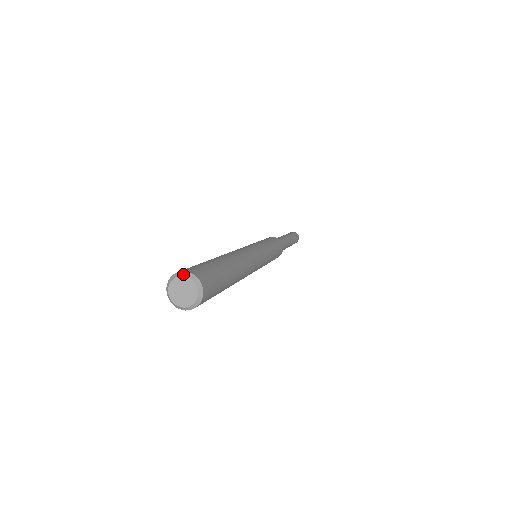
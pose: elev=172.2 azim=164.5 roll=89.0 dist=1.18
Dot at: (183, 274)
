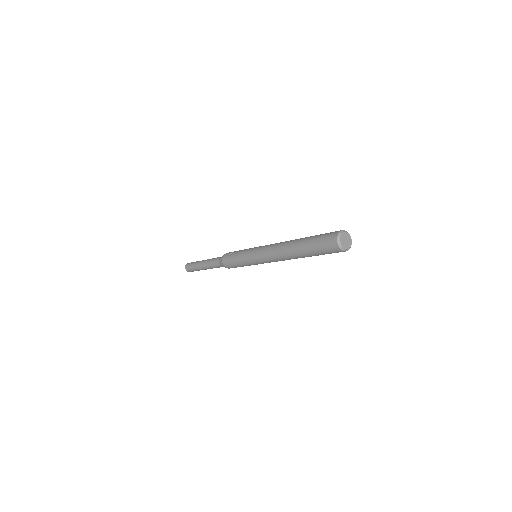
Dot at: occluded
